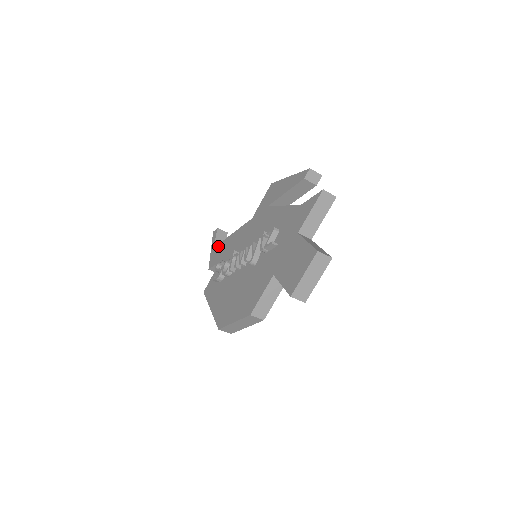
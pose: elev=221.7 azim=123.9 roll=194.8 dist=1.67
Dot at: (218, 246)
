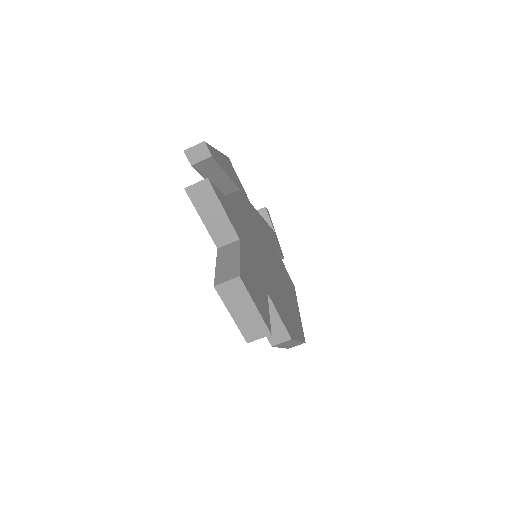
Dot at: occluded
